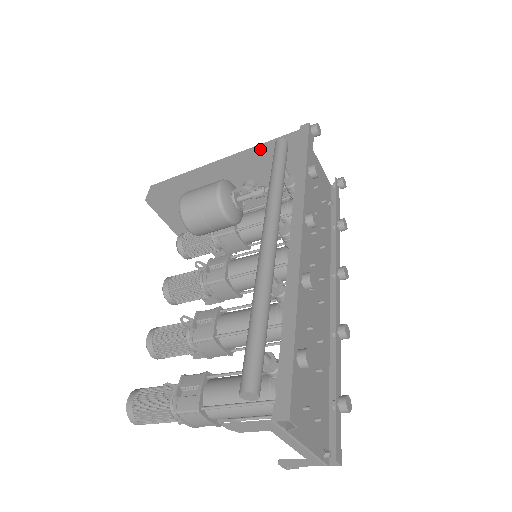
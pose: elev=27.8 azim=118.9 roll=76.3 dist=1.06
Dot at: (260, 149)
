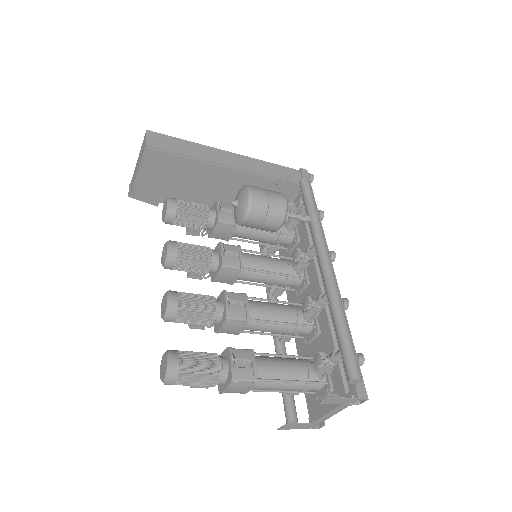
Dot at: (270, 167)
